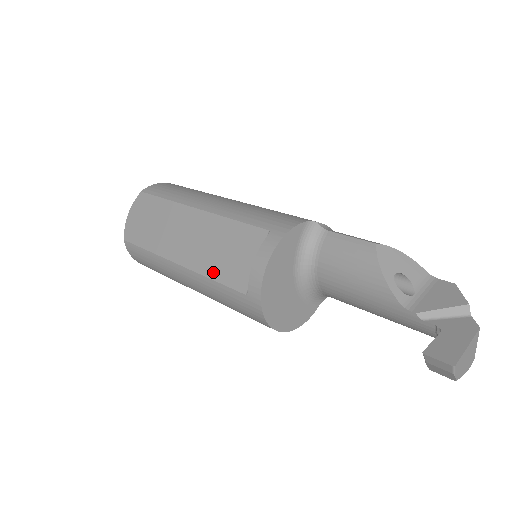
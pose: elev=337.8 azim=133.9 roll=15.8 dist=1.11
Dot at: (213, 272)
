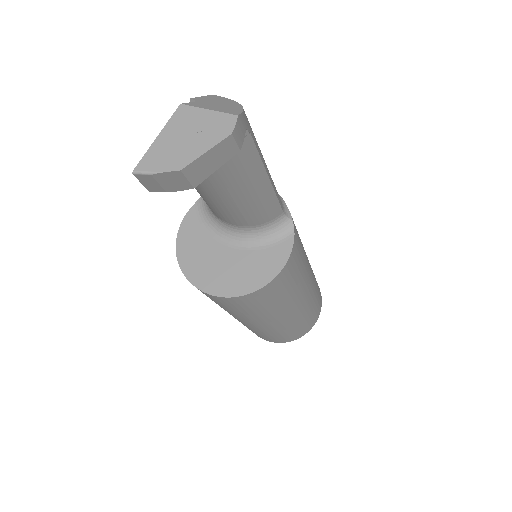
Dot at: occluded
